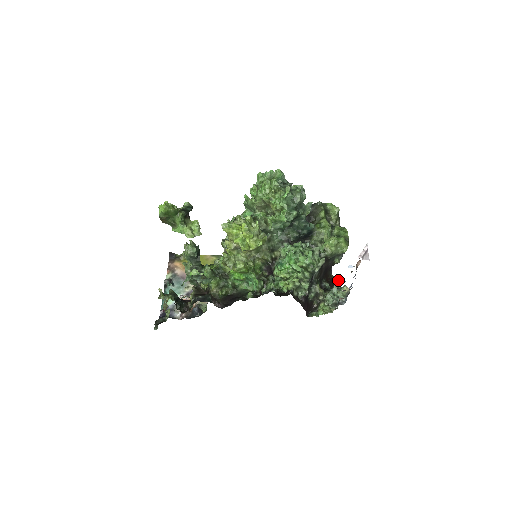
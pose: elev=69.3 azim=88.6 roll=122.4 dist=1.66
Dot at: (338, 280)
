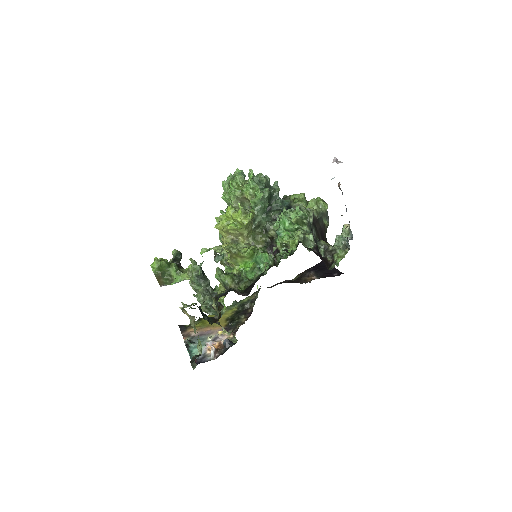
Dot at: occluded
